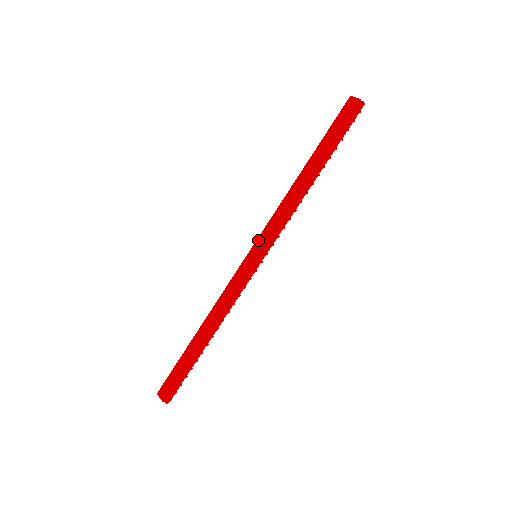
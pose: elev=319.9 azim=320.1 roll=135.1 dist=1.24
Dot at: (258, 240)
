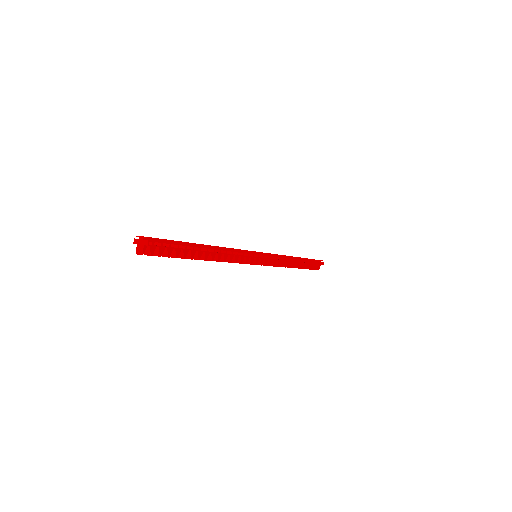
Dot at: occluded
